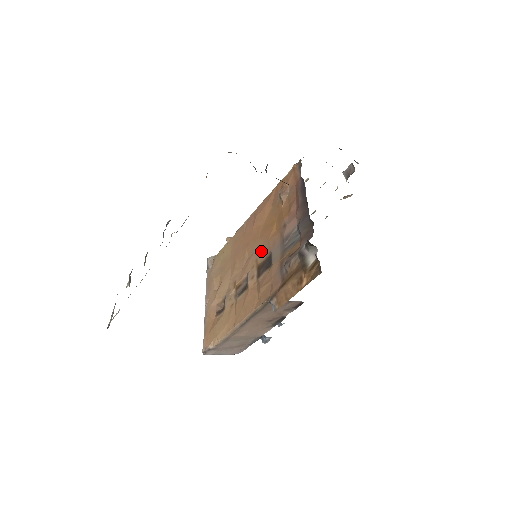
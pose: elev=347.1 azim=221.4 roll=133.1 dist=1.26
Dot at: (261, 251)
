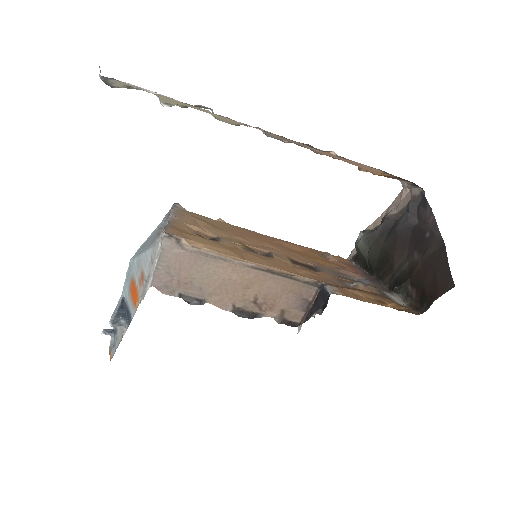
Dot at: (297, 257)
